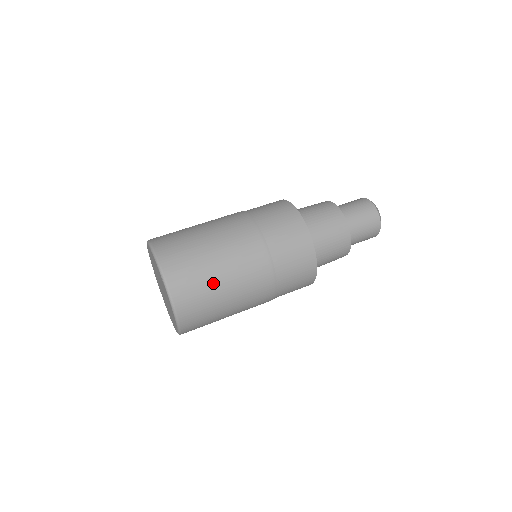
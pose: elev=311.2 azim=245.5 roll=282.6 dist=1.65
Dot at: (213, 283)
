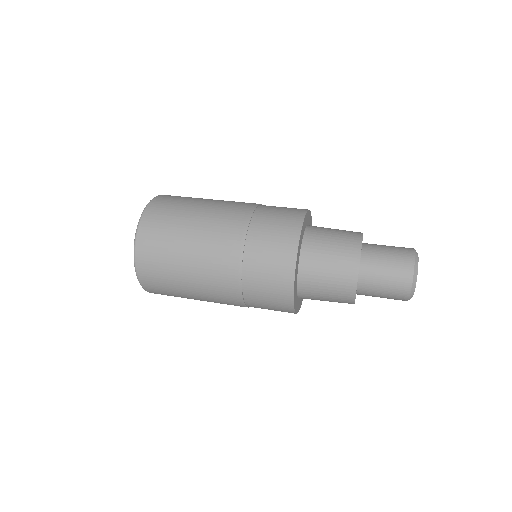
Dot at: (175, 264)
